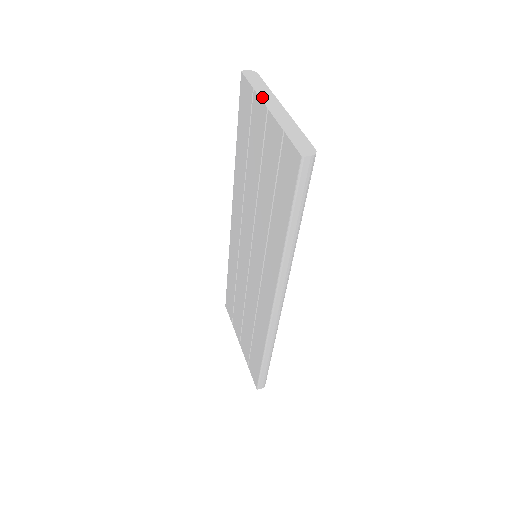
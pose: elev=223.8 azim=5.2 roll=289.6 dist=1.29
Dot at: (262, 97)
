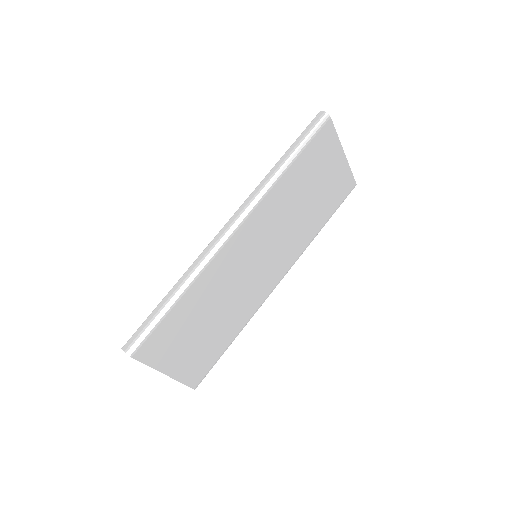
Dot at: occluded
